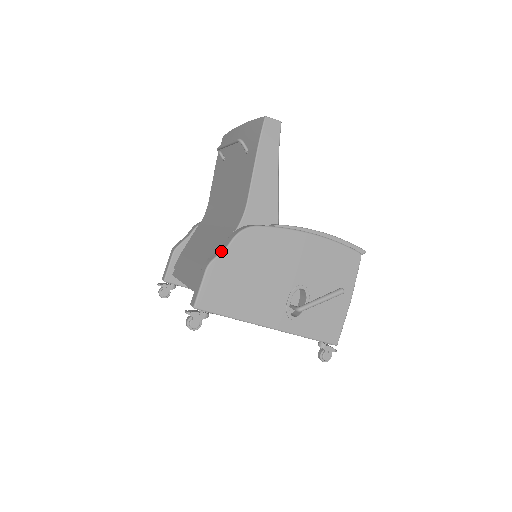
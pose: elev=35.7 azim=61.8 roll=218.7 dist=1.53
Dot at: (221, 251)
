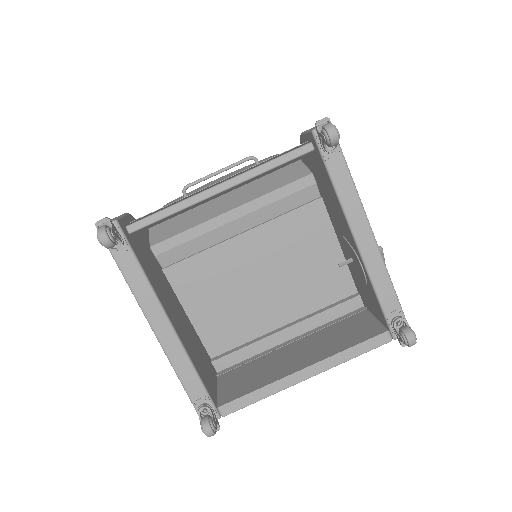
Dot at: occluded
